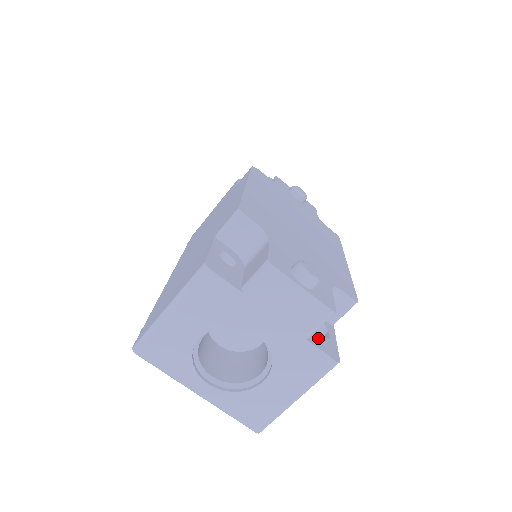
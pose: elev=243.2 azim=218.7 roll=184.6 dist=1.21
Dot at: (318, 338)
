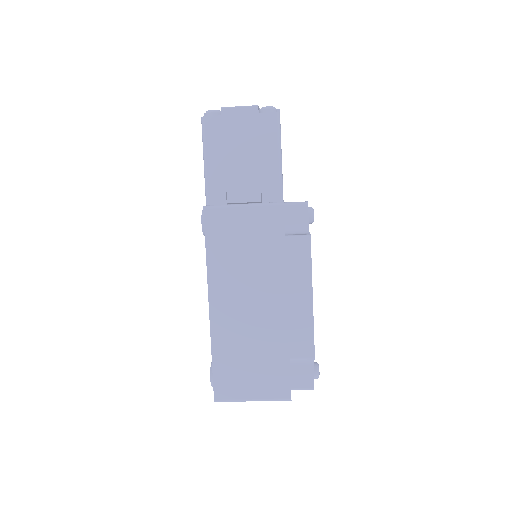
Dot at: occluded
